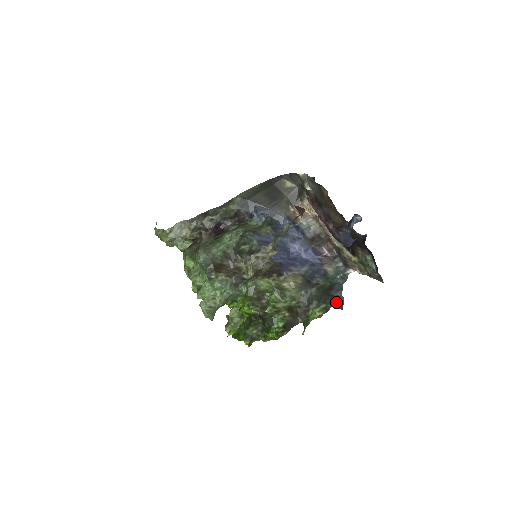
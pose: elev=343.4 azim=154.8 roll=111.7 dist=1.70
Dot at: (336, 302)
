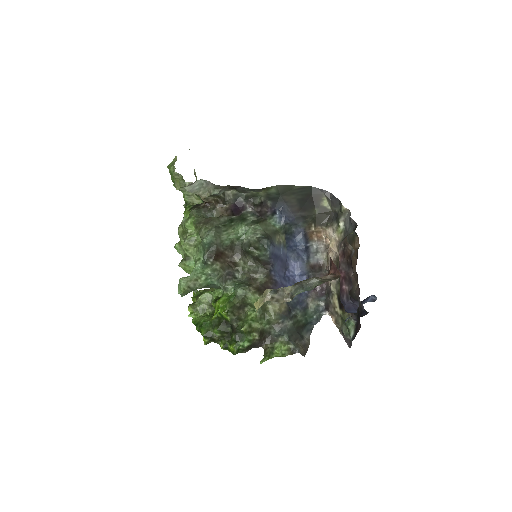
Dot at: (303, 347)
